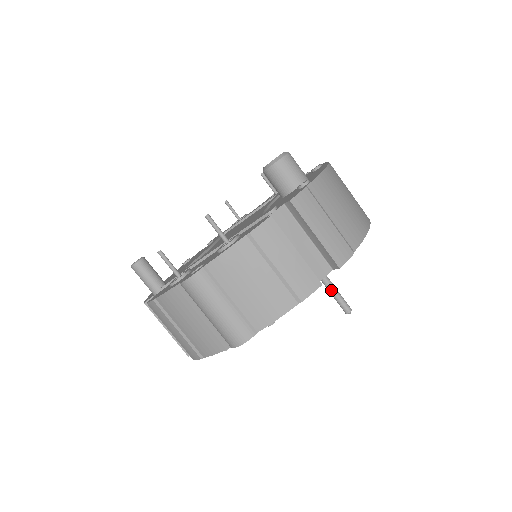
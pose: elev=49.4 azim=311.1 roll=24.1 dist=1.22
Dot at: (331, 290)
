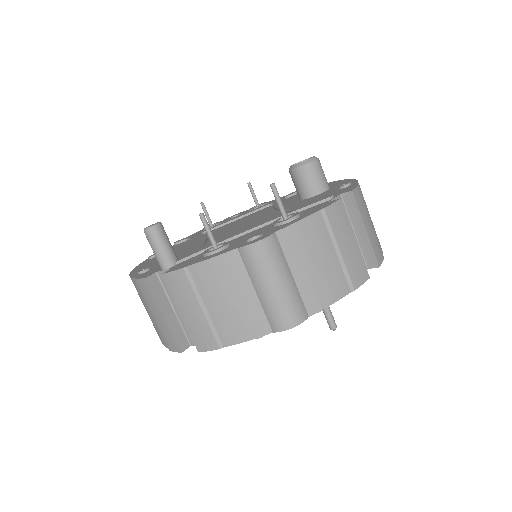
Dot at: occluded
